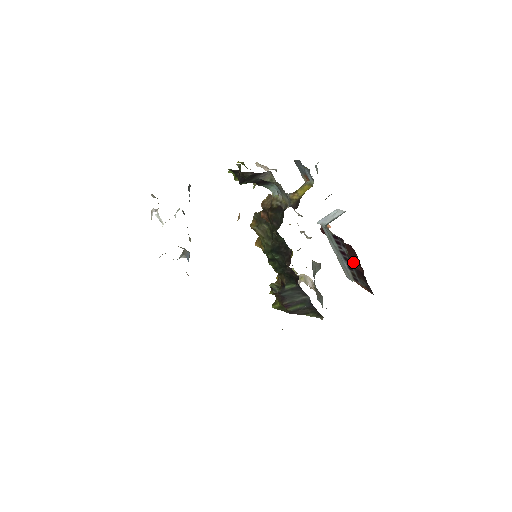
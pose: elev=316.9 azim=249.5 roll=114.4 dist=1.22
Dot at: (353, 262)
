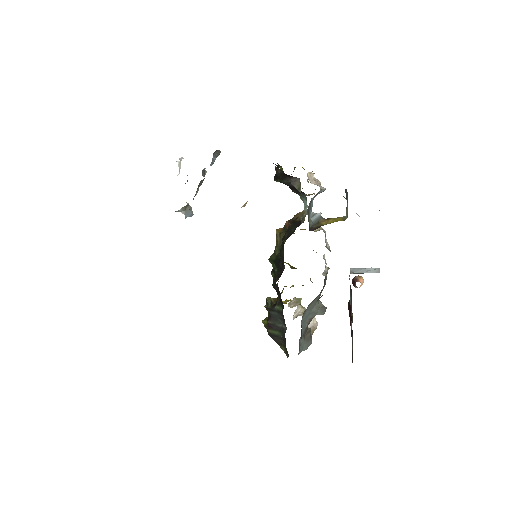
Dot at: occluded
